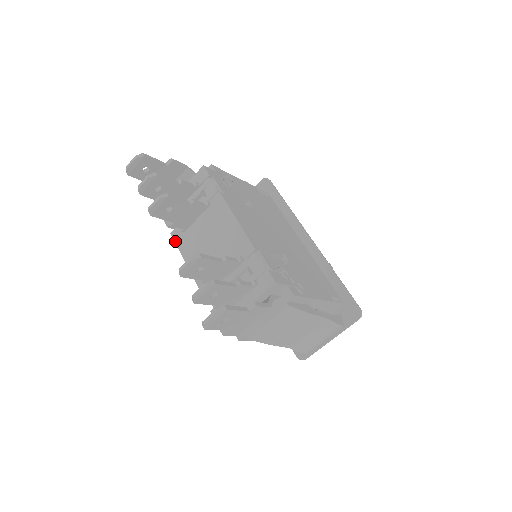
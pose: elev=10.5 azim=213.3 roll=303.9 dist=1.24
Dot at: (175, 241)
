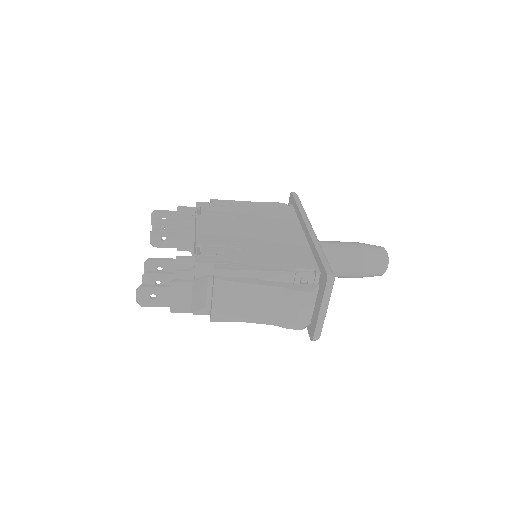
Dot at: occluded
